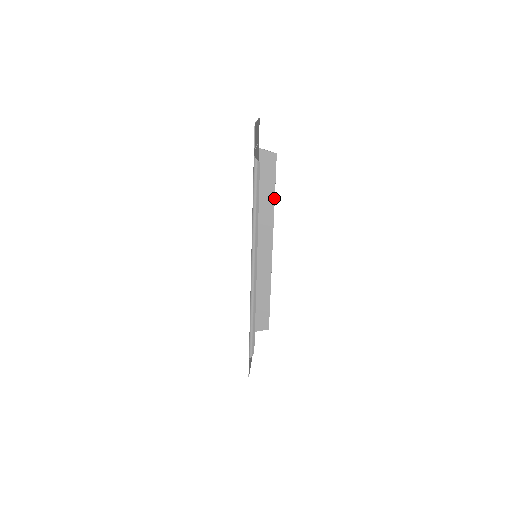
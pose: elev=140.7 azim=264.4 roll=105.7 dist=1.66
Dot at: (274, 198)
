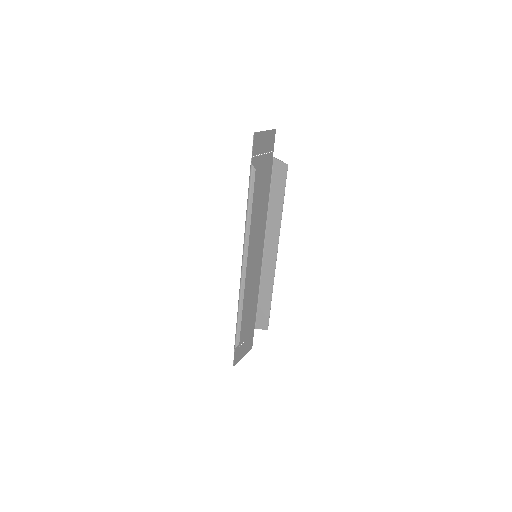
Dot at: (282, 206)
